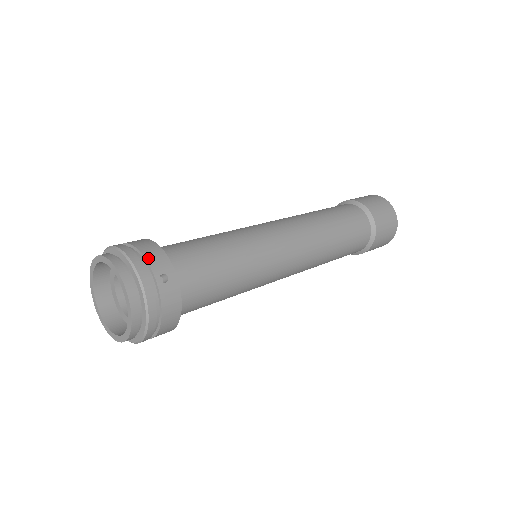
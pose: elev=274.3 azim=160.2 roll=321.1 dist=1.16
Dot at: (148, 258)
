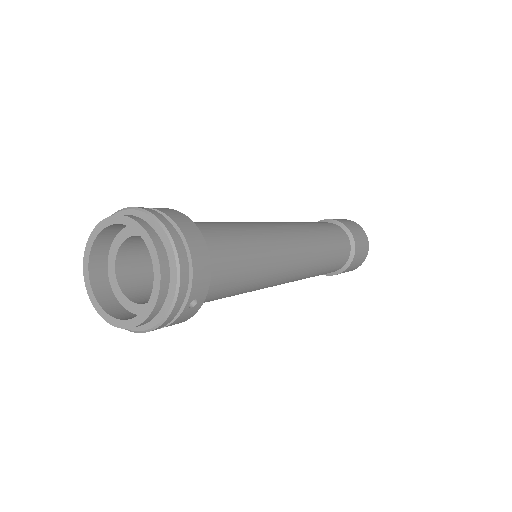
Dot at: (195, 277)
